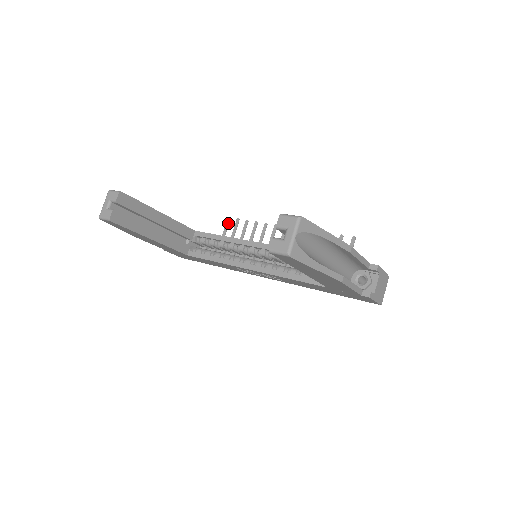
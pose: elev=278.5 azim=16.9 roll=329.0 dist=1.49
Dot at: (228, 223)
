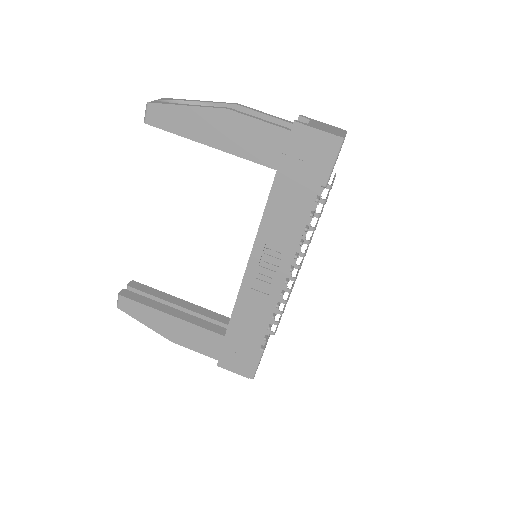
Dot at: occluded
